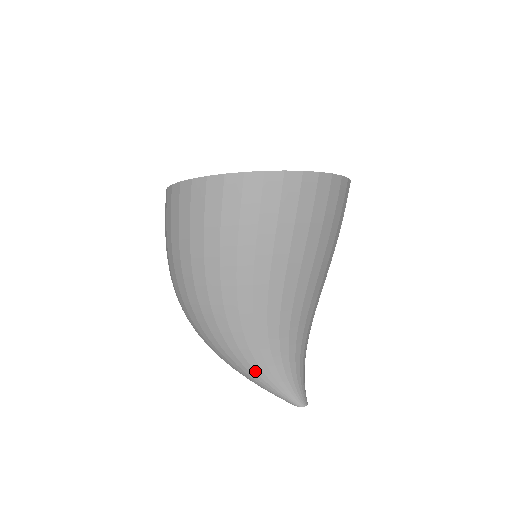
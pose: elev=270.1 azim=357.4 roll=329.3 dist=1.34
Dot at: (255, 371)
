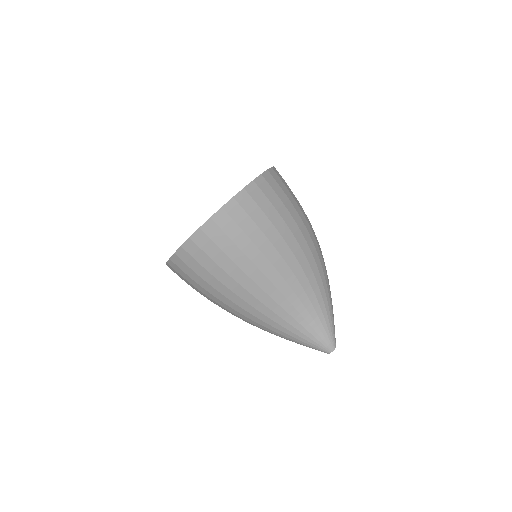
Dot at: occluded
